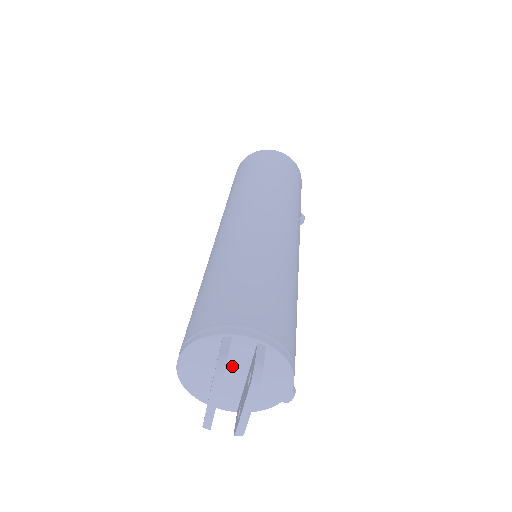
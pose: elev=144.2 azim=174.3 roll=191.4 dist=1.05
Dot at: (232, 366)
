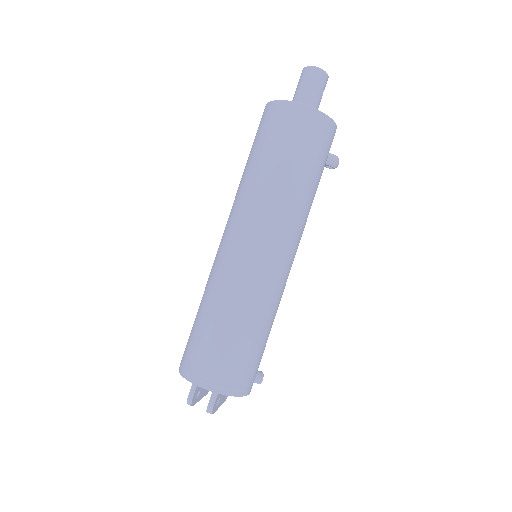
Dot at: occluded
